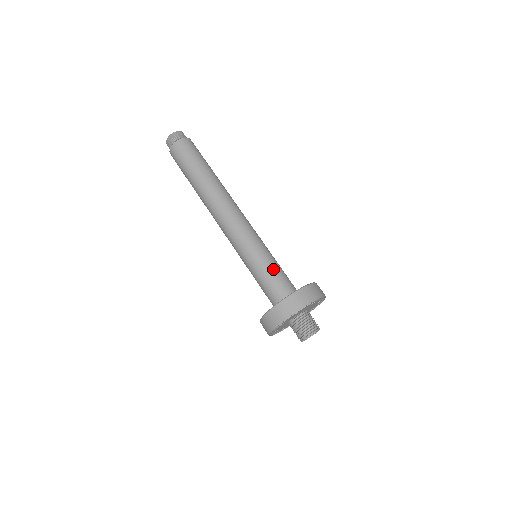
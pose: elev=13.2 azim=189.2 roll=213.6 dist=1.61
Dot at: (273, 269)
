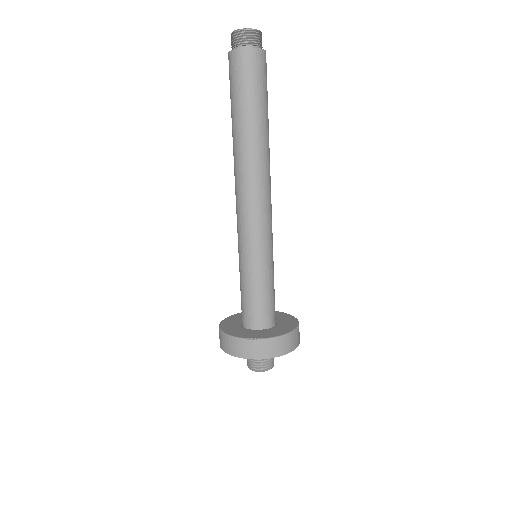
Dot at: (247, 289)
